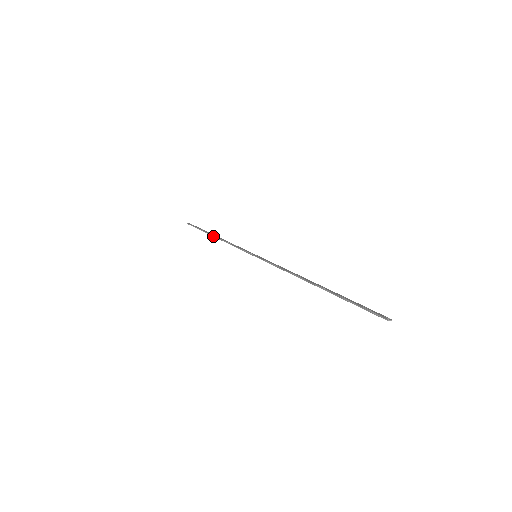
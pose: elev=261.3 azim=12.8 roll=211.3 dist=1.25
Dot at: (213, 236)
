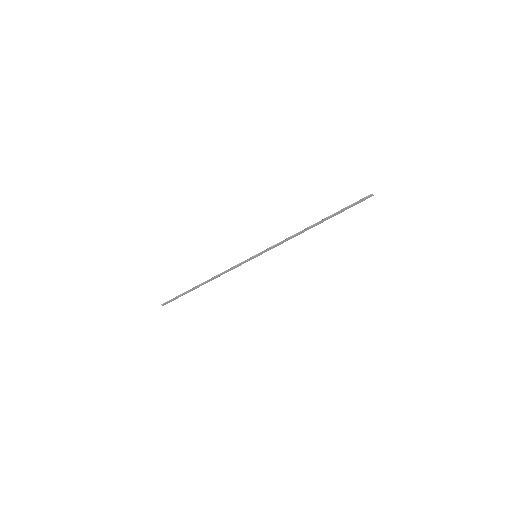
Dot at: (202, 283)
